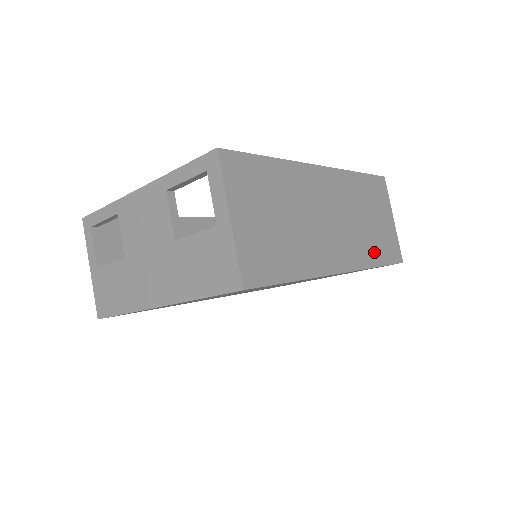
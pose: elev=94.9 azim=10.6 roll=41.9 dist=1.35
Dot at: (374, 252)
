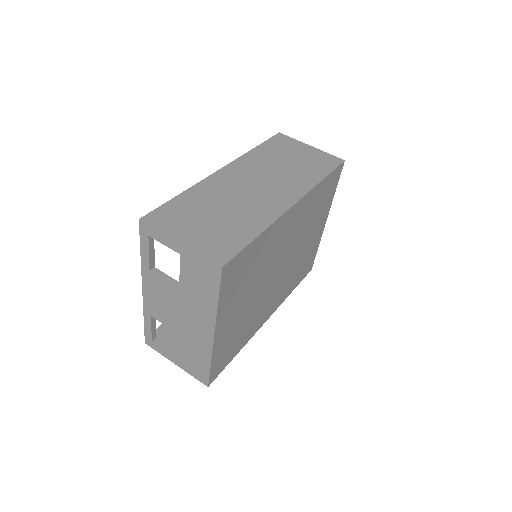
Dot at: (311, 175)
